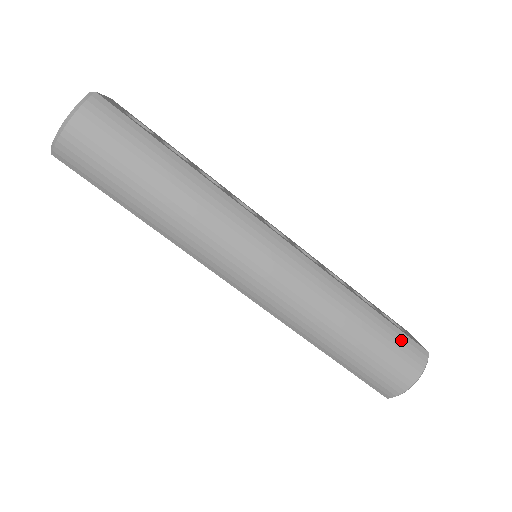
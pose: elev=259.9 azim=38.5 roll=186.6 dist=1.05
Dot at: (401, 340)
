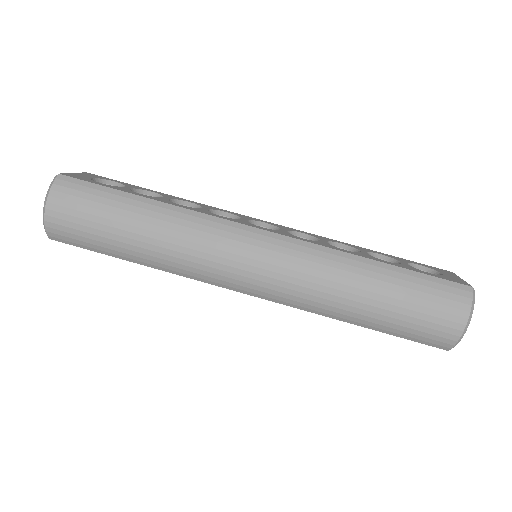
Dot at: (431, 285)
